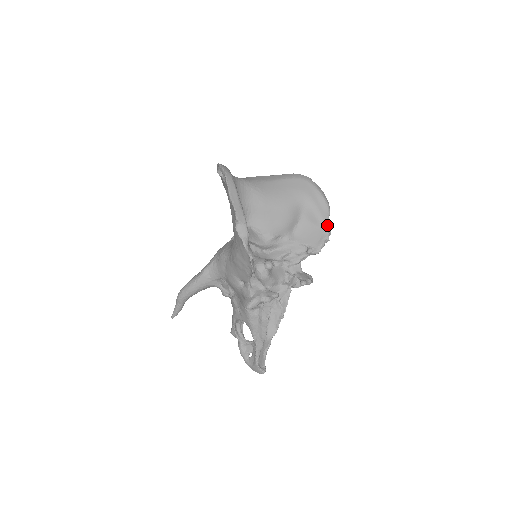
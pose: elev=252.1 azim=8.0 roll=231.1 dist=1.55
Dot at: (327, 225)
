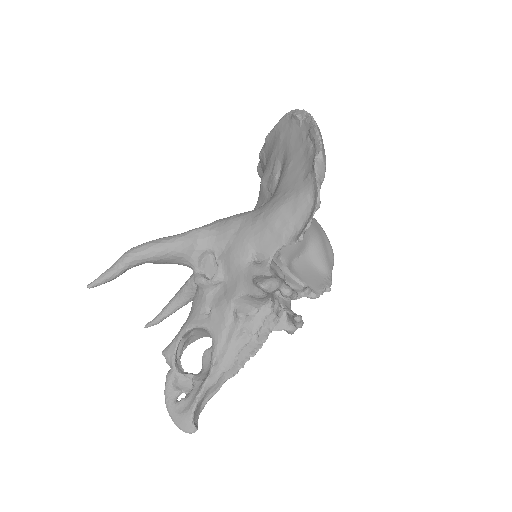
Dot at: (330, 274)
